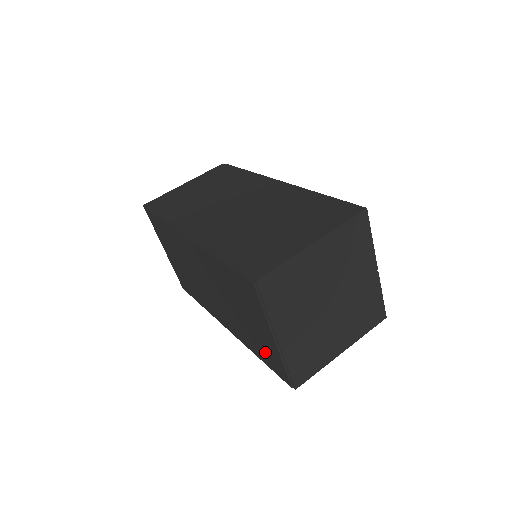
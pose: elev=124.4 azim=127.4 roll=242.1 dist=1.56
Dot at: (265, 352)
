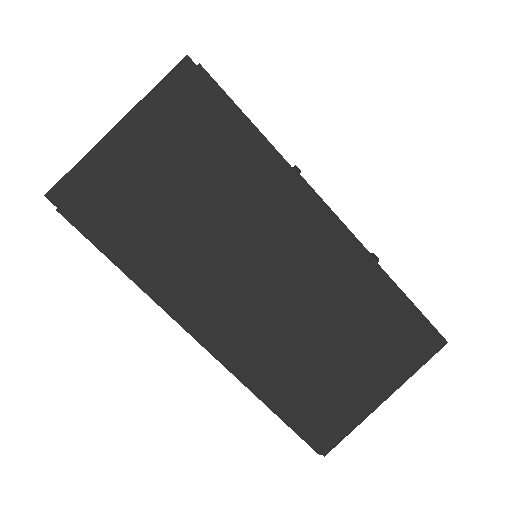
Dot at: occluded
